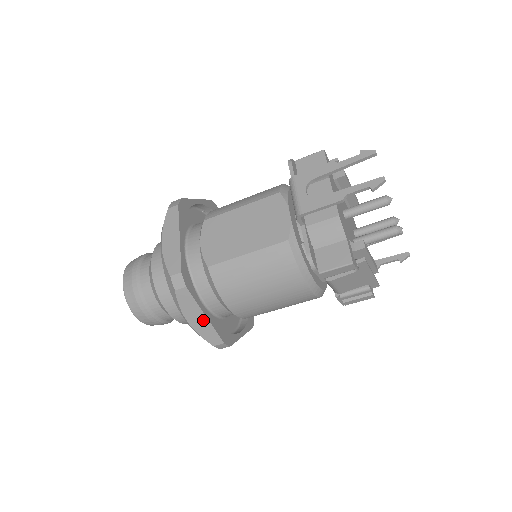
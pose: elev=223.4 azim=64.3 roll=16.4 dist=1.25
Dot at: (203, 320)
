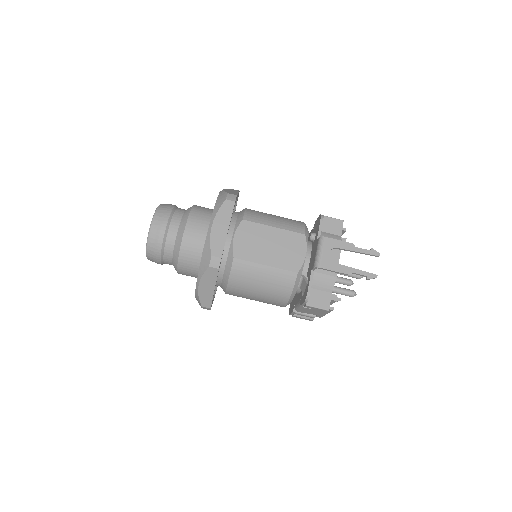
Dot at: (210, 290)
